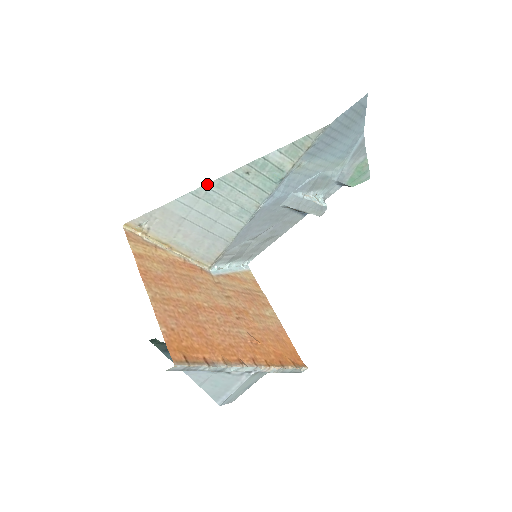
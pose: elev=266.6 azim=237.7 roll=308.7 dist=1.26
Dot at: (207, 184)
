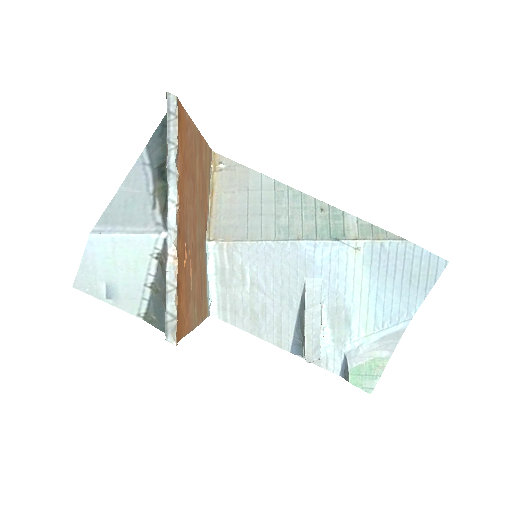
Dot at: (291, 187)
